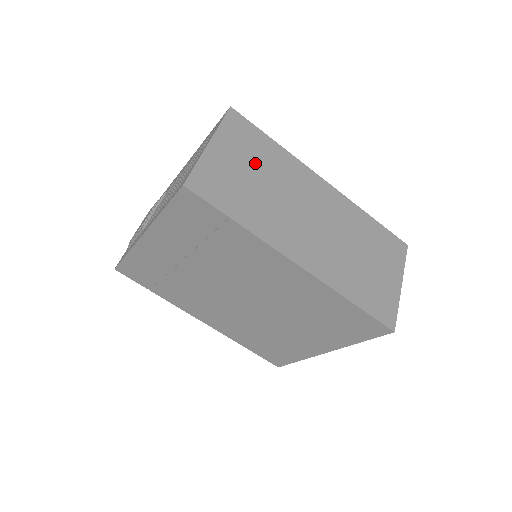
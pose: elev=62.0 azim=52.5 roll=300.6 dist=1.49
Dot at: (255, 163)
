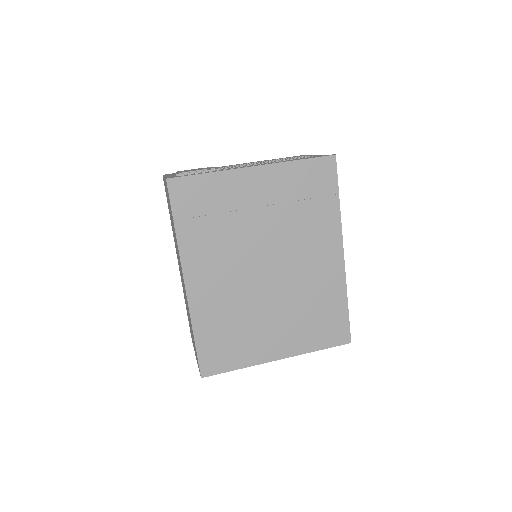
Dot at: occluded
